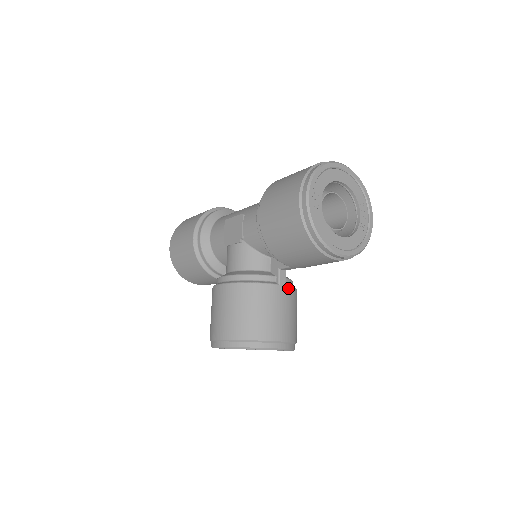
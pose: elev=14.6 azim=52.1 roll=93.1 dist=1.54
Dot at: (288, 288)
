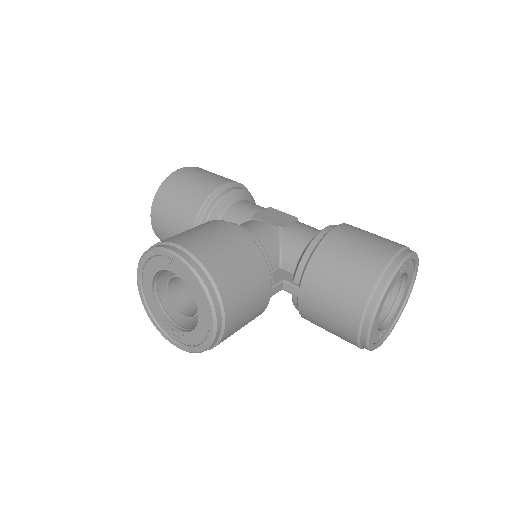
Dot at: (268, 302)
